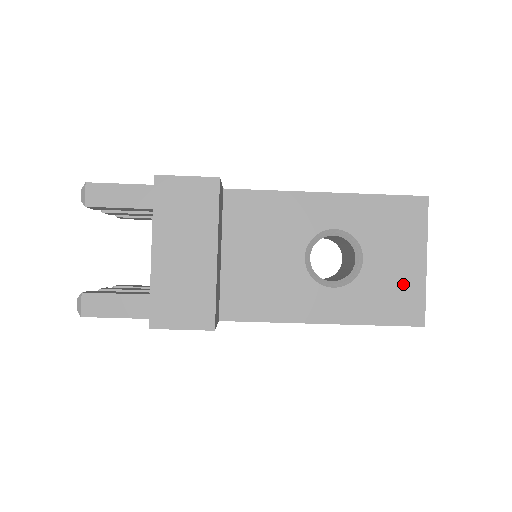
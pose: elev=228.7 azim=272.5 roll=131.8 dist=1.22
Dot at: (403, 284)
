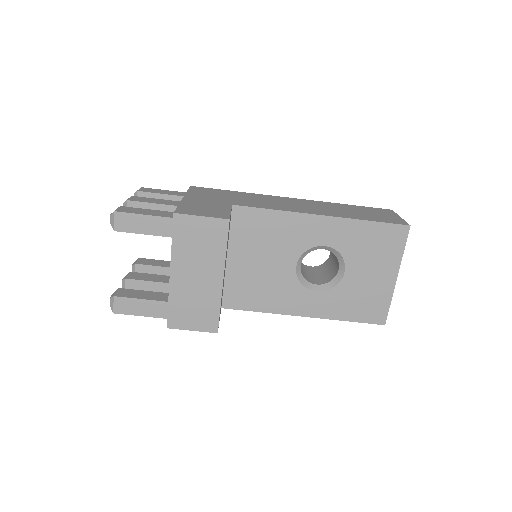
Dot at: (374, 293)
